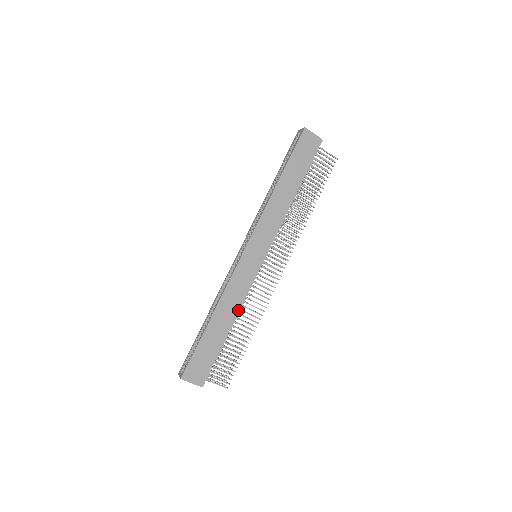
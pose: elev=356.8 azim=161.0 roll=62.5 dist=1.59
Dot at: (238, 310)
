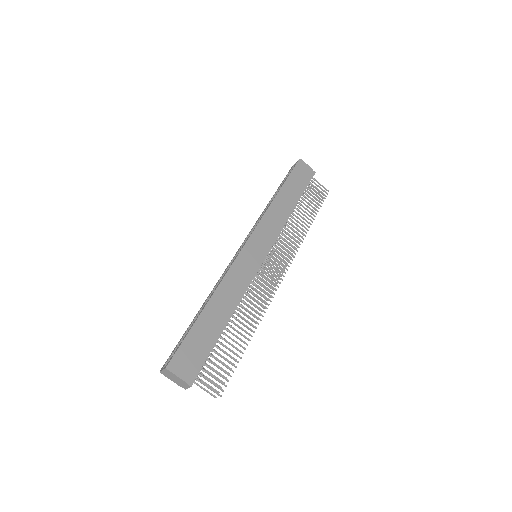
Dot at: (237, 302)
